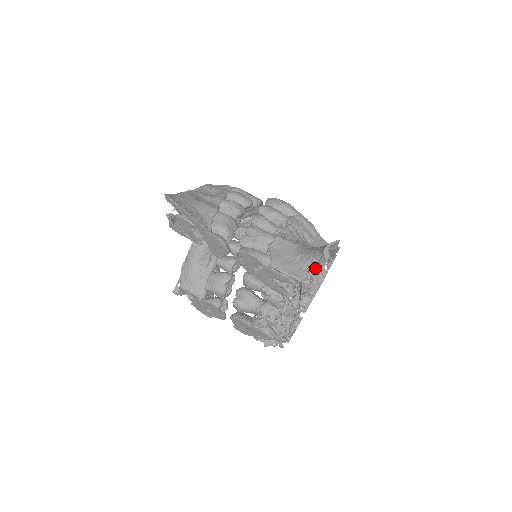
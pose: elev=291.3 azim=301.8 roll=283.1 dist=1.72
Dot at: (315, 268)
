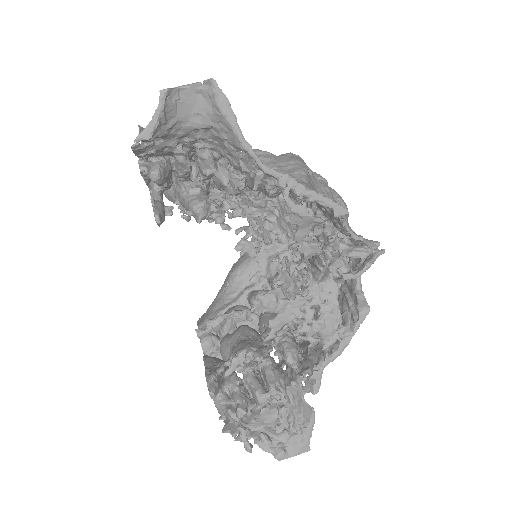
Dot at: (158, 126)
